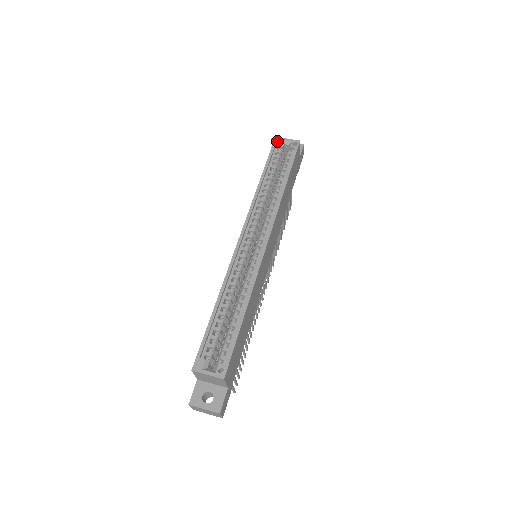
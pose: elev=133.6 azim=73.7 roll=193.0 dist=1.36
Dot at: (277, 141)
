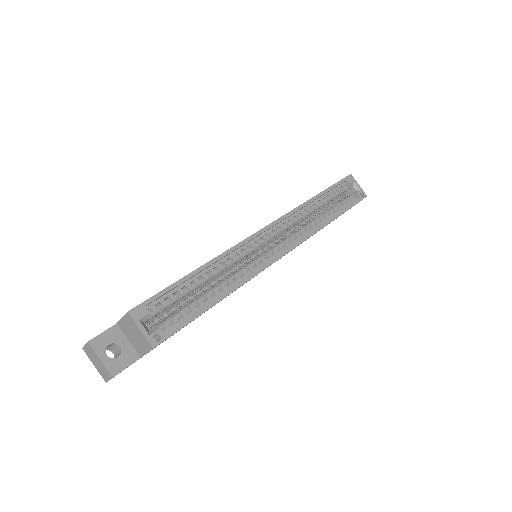
Dot at: (350, 178)
